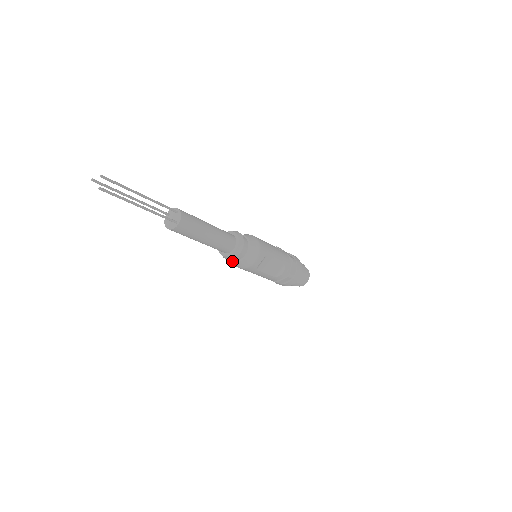
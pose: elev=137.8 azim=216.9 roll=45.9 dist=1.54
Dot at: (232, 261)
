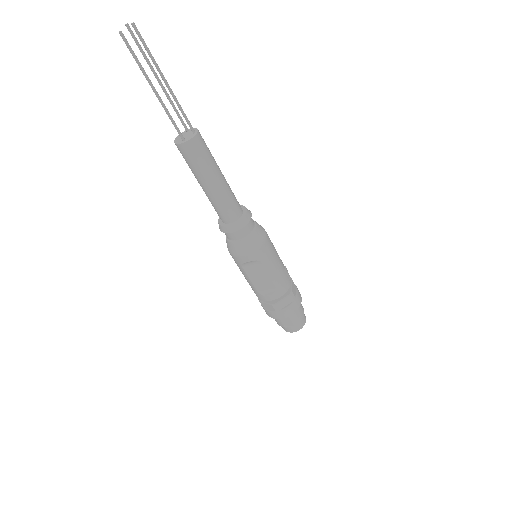
Dot at: (226, 237)
